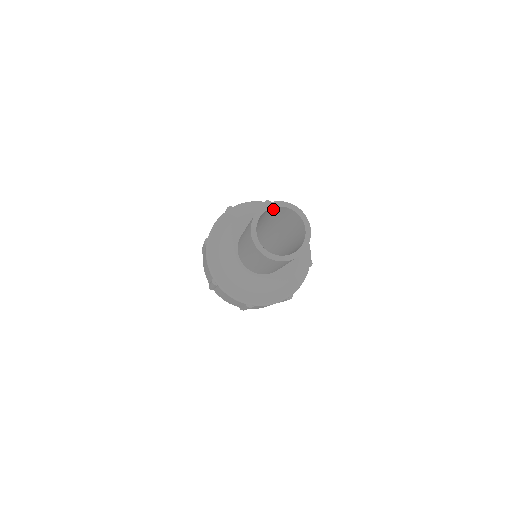
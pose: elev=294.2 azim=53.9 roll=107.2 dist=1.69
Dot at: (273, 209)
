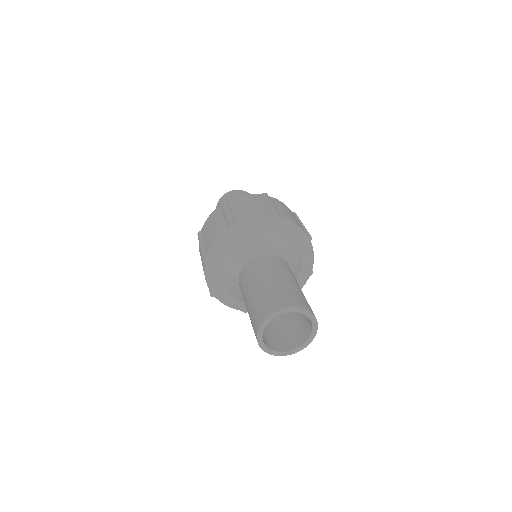
Dot at: occluded
